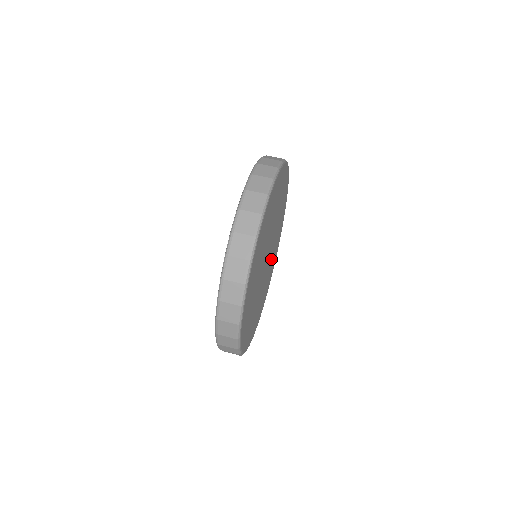
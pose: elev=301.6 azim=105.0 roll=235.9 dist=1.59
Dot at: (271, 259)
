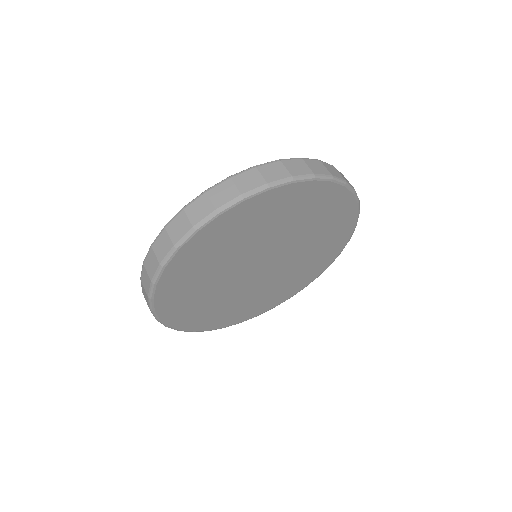
Dot at: (304, 254)
